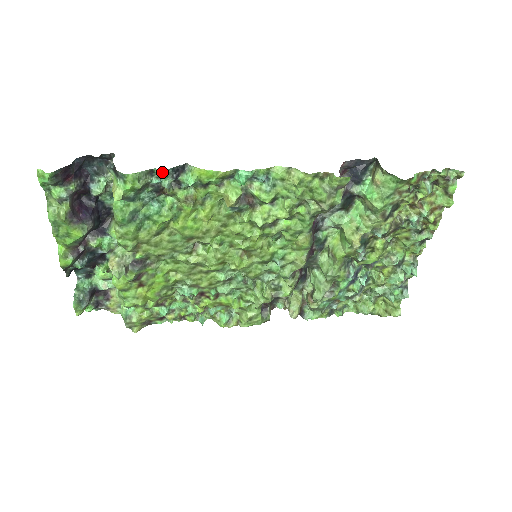
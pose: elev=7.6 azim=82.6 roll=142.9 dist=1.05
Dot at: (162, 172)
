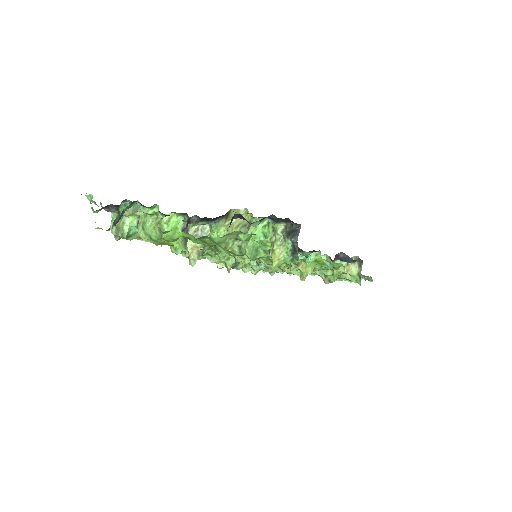
Dot at: (310, 257)
